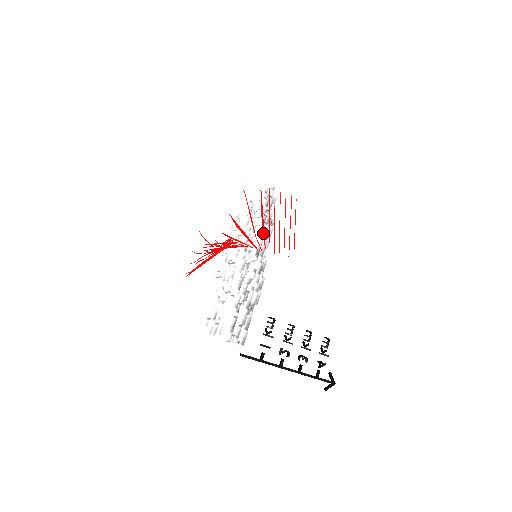
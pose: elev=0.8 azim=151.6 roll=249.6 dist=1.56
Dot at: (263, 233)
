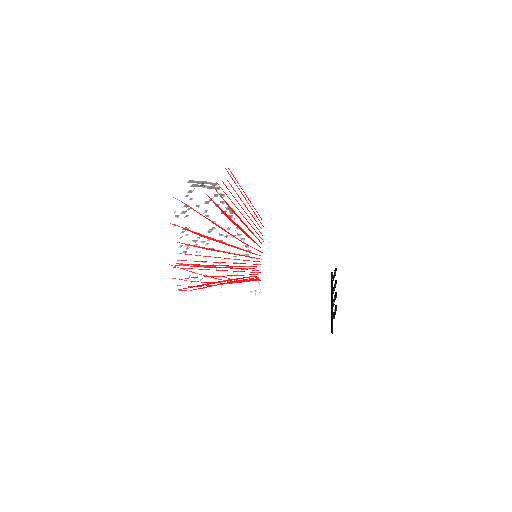
Dot at: (247, 236)
